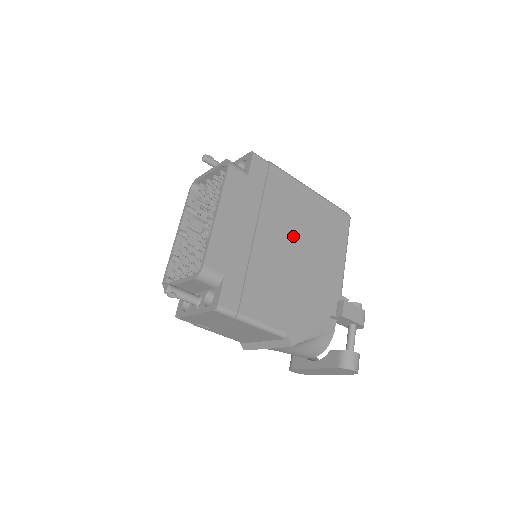
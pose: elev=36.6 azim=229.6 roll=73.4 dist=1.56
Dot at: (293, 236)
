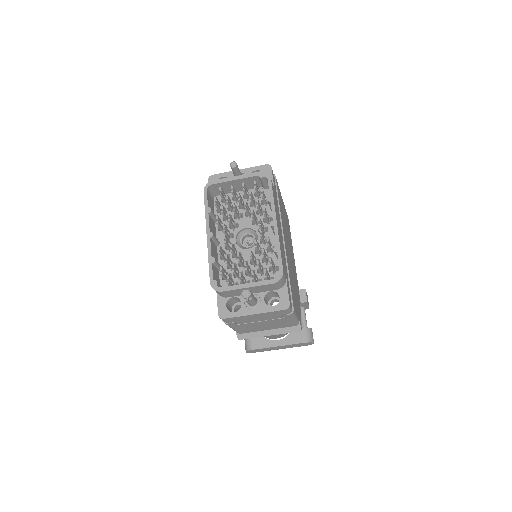
Dot at: (287, 240)
